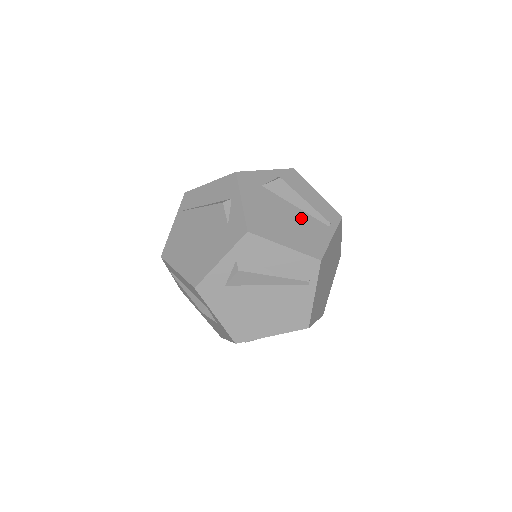
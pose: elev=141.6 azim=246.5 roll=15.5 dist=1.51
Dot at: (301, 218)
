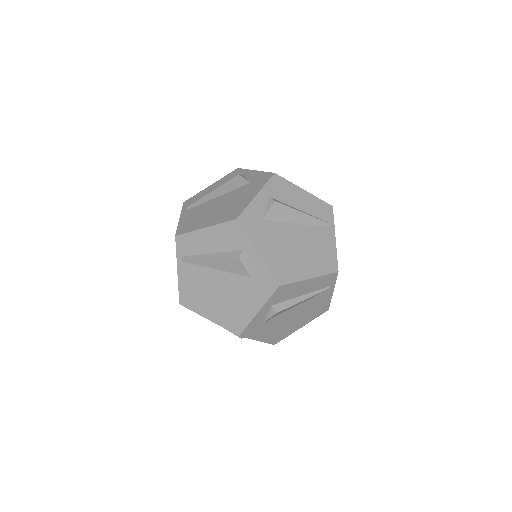
Dot at: occluded
